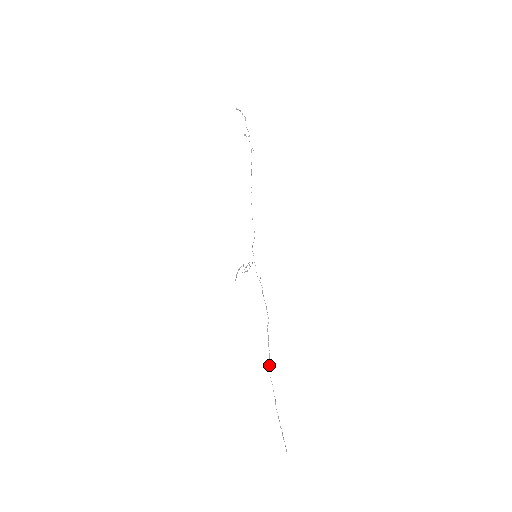
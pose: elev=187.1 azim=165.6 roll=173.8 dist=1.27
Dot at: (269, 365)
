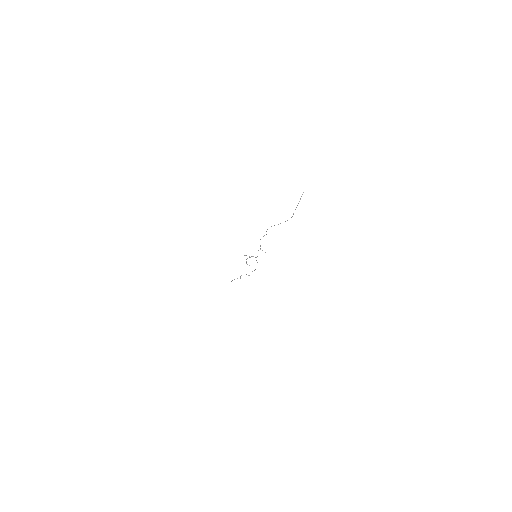
Dot at: occluded
